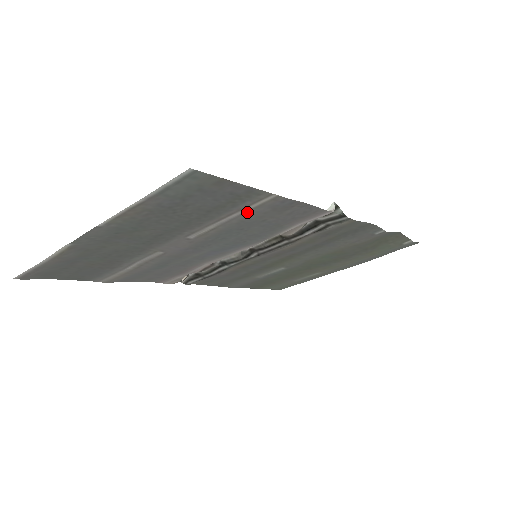
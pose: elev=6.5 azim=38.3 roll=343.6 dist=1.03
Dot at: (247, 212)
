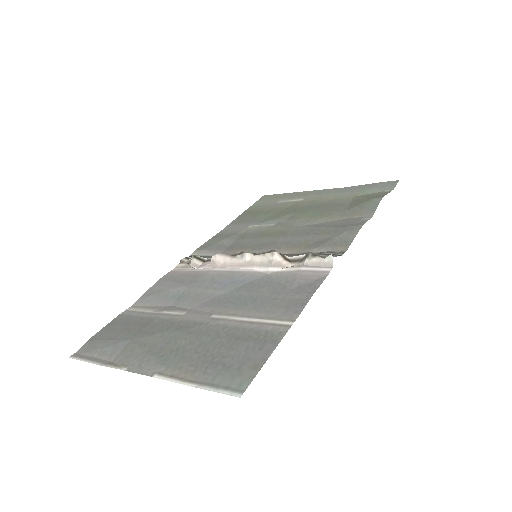
Dot at: (265, 317)
